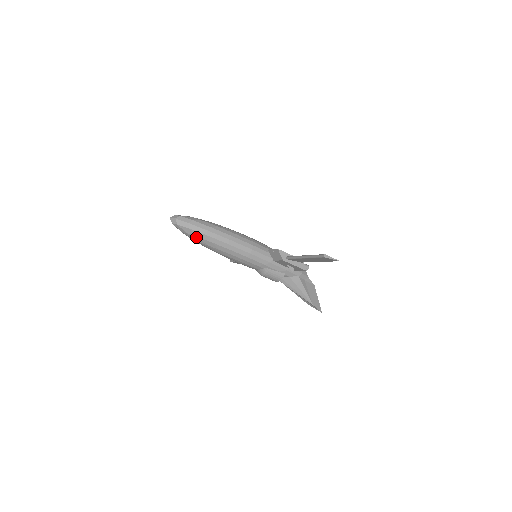
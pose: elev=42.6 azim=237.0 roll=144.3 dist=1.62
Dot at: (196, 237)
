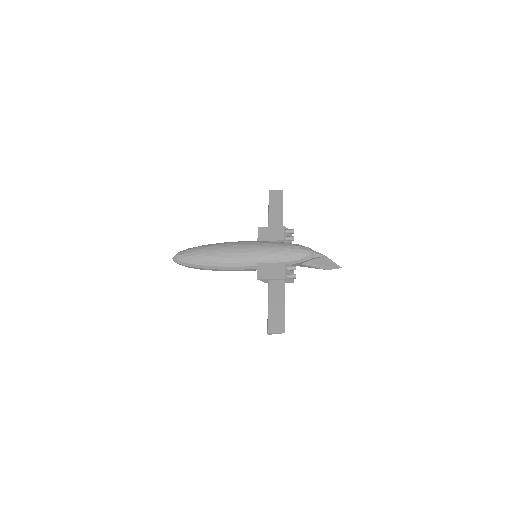
Dot at: occluded
